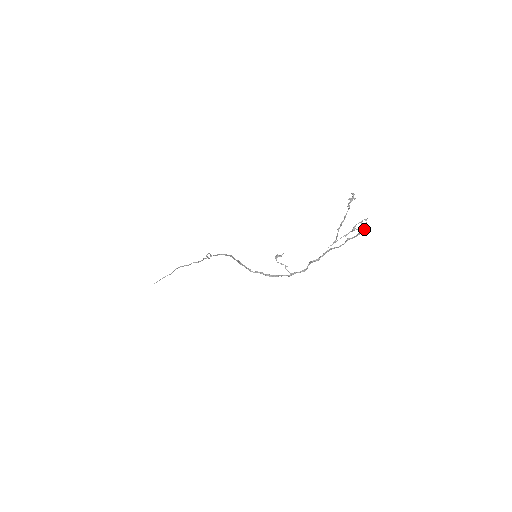
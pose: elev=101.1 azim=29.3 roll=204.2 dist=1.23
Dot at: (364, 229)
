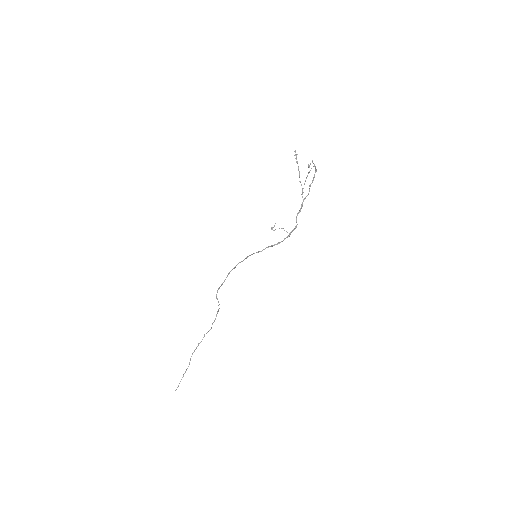
Dot at: (315, 169)
